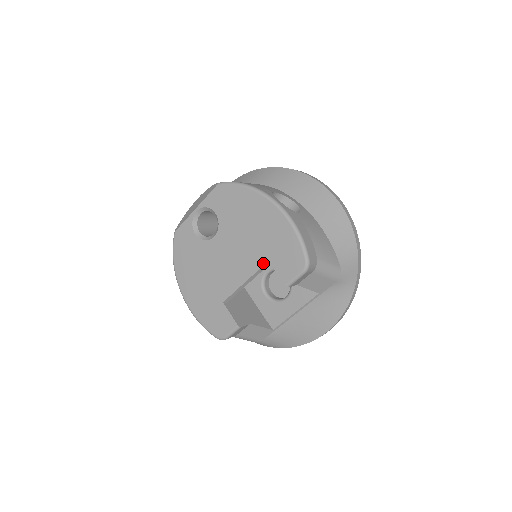
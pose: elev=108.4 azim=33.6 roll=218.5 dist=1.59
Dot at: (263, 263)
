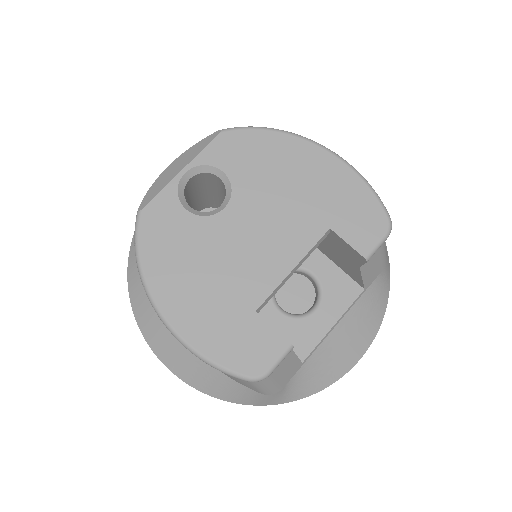
Dot at: (321, 233)
